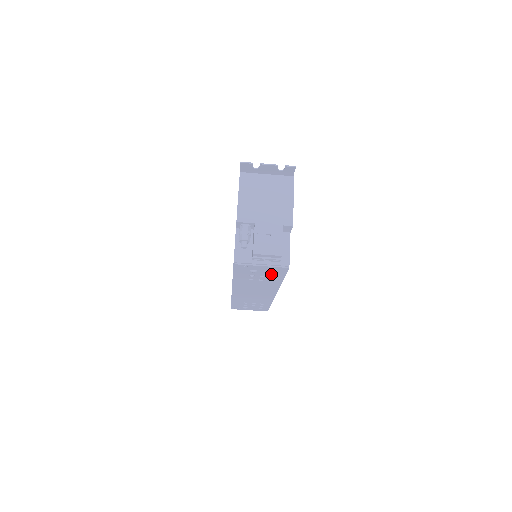
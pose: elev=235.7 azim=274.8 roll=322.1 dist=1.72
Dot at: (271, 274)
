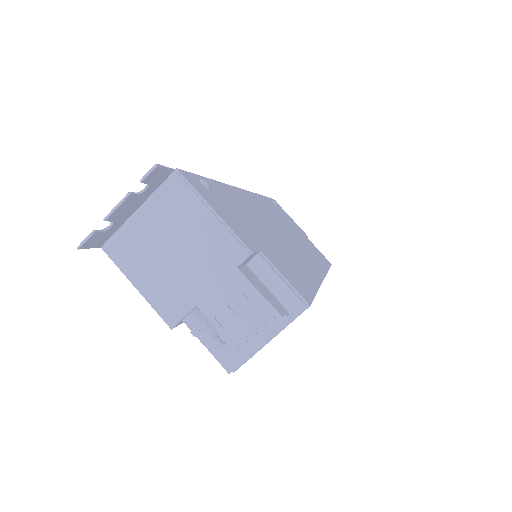
Dot at: occluded
